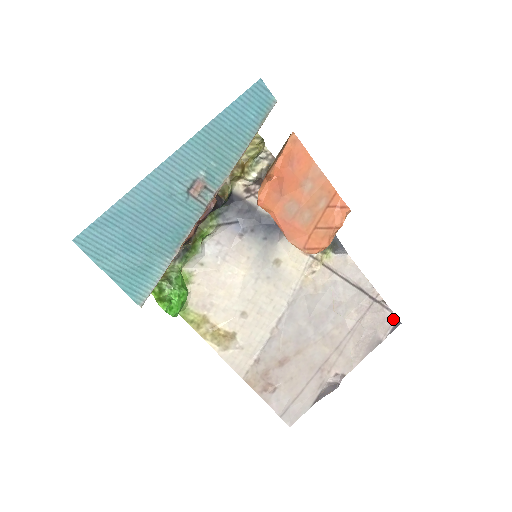
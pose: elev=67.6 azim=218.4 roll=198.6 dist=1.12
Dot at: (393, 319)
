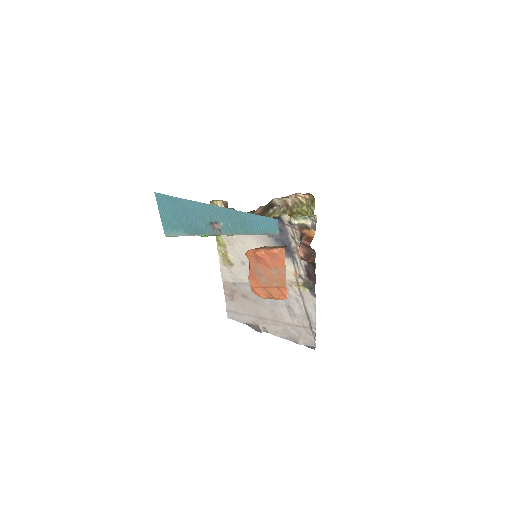
Dot at: (313, 344)
